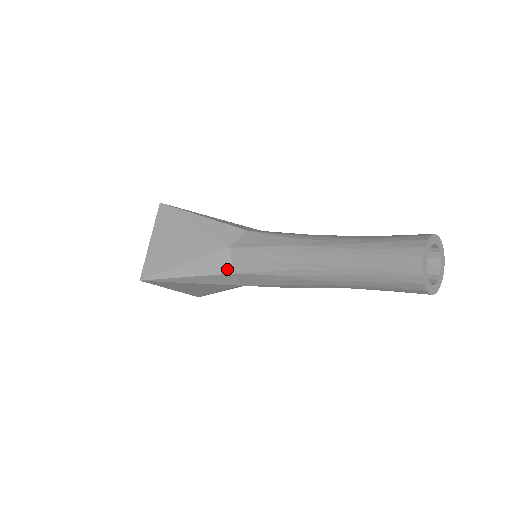
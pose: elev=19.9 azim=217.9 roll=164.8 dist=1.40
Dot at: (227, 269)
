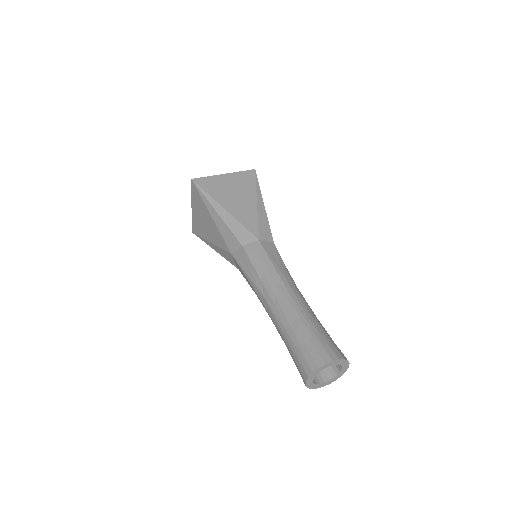
Dot at: (234, 264)
